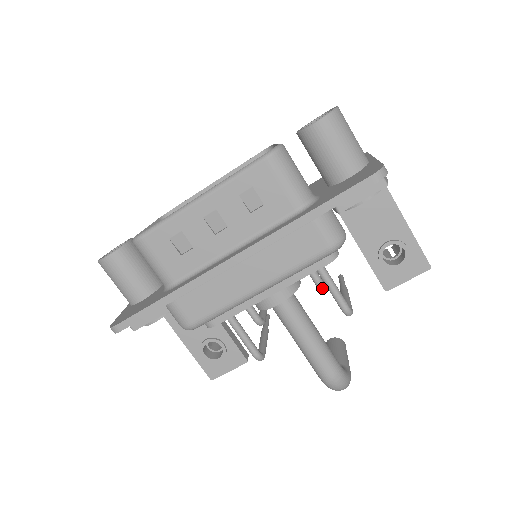
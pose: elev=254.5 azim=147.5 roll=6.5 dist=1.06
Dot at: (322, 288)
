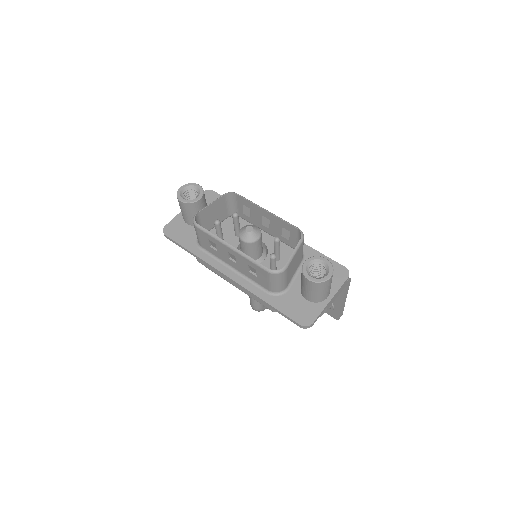
Dot at: occluded
